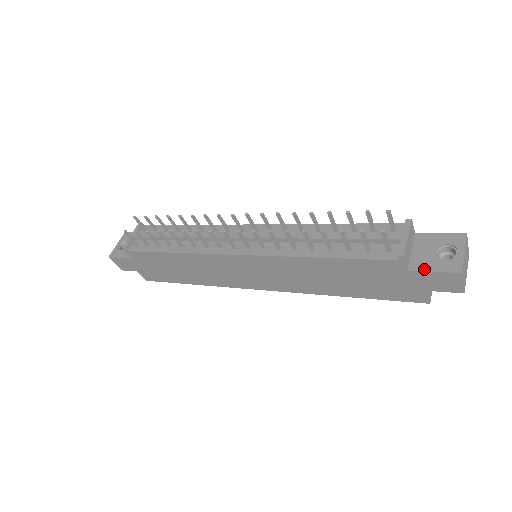
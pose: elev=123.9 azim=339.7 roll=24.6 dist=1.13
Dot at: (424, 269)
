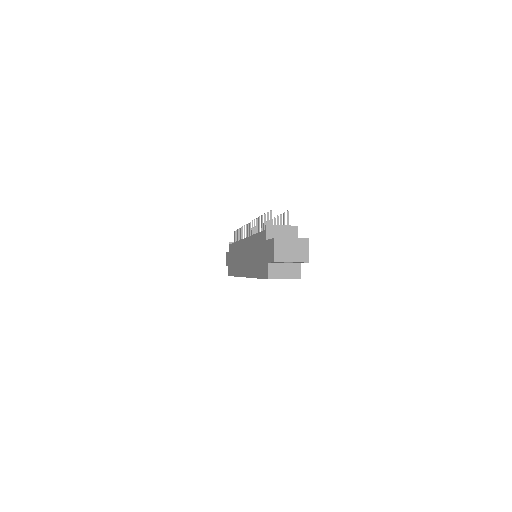
Dot at: occluded
